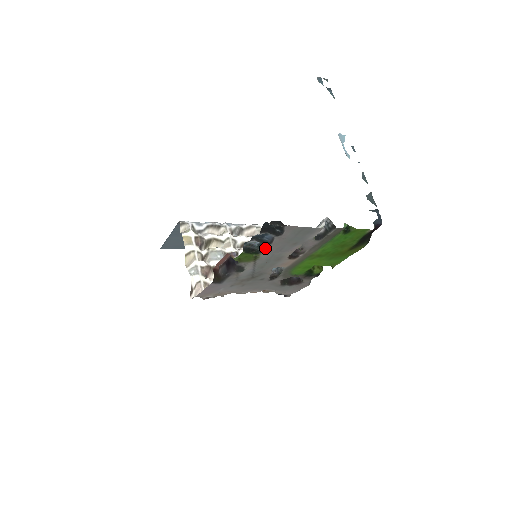
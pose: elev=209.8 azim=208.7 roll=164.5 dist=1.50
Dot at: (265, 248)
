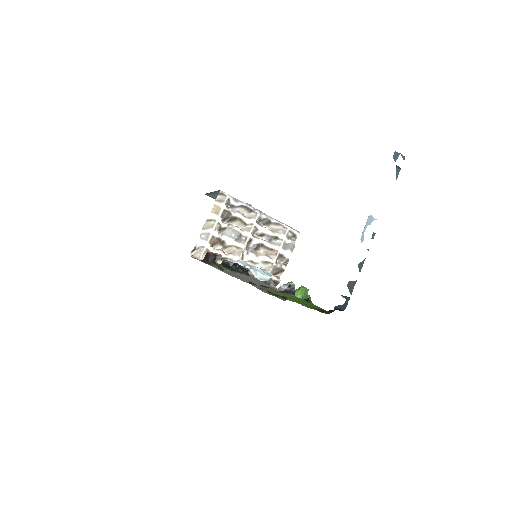
Dot at: (238, 272)
